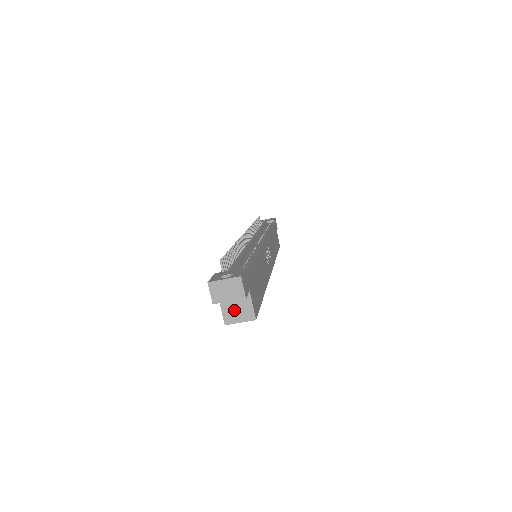
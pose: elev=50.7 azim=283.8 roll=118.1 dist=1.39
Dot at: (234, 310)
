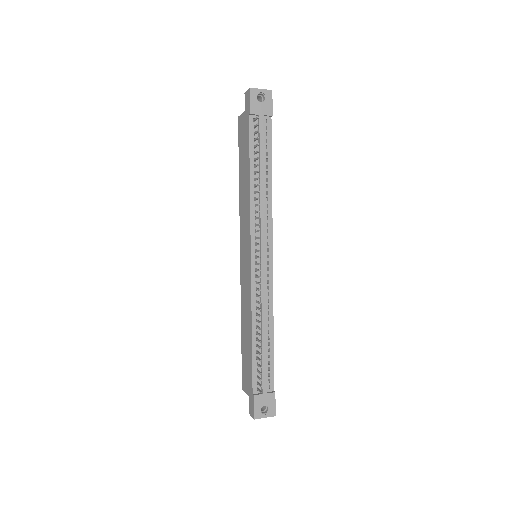
Dot at: occluded
